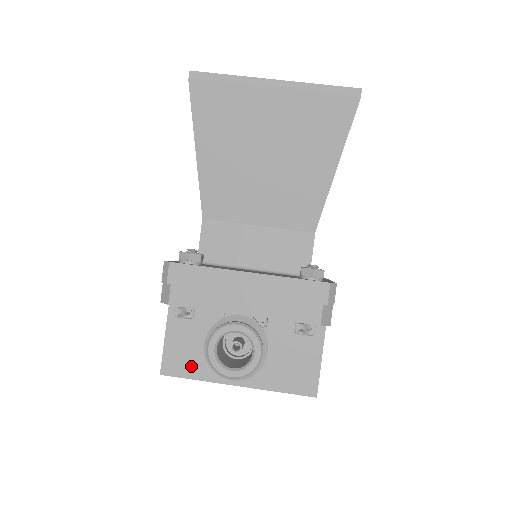
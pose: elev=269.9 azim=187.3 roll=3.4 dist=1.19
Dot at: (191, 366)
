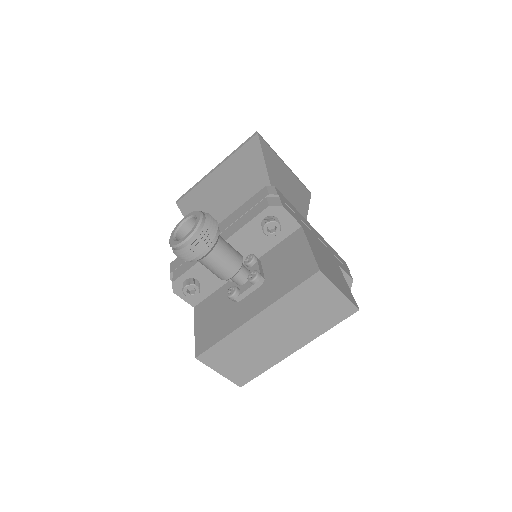
Dot at: (216, 333)
